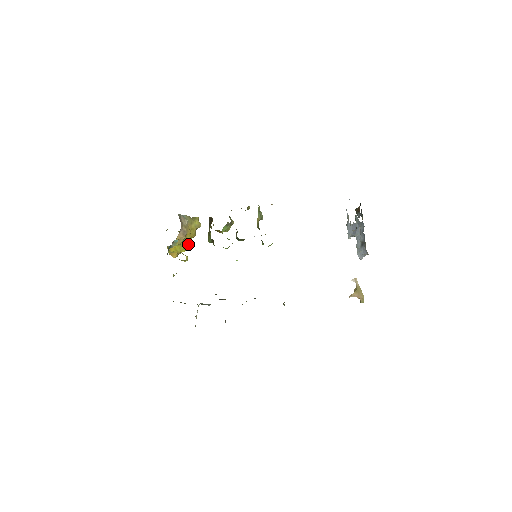
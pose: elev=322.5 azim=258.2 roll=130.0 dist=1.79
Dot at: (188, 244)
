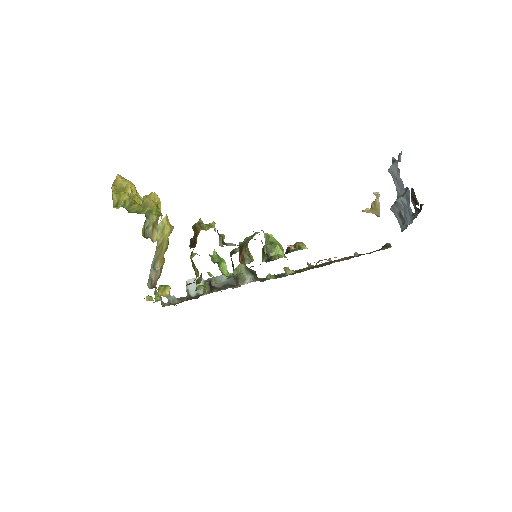
Dot at: occluded
